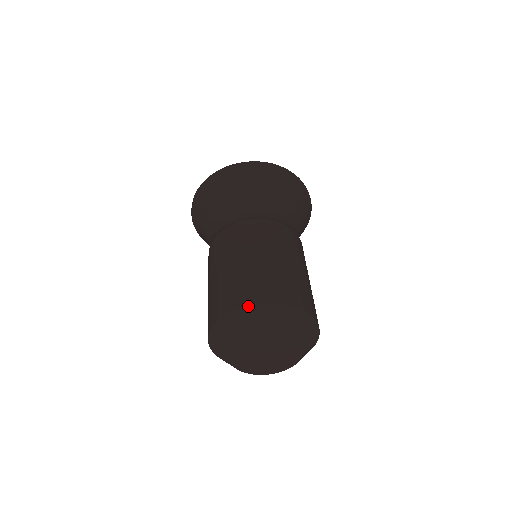
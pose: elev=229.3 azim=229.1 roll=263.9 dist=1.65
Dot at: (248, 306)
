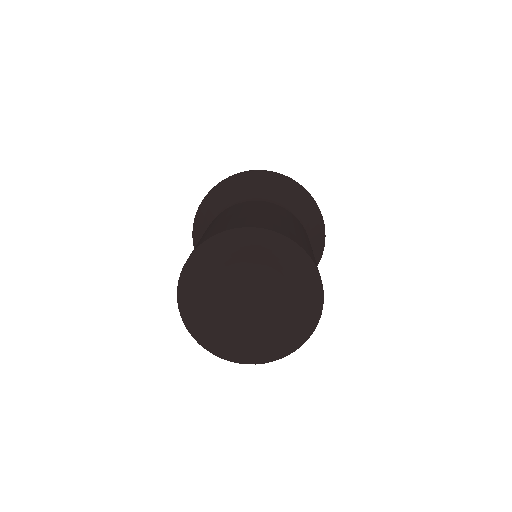
Dot at: (272, 231)
